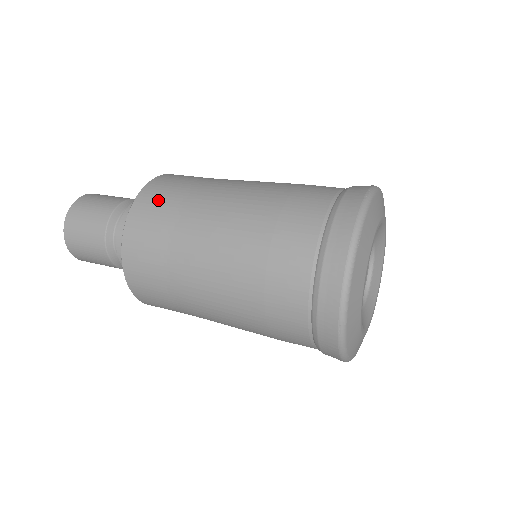
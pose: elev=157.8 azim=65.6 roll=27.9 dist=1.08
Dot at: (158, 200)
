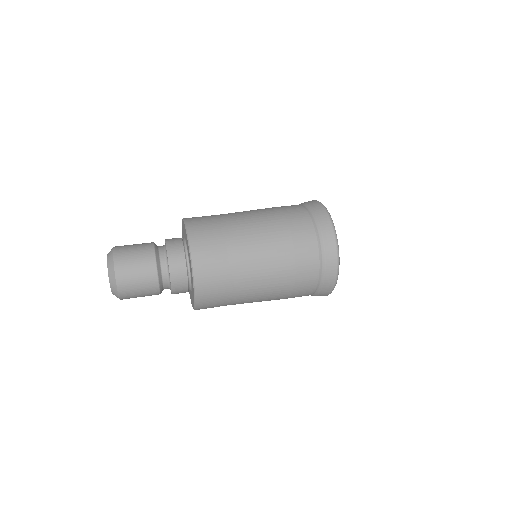
Dot at: (208, 244)
